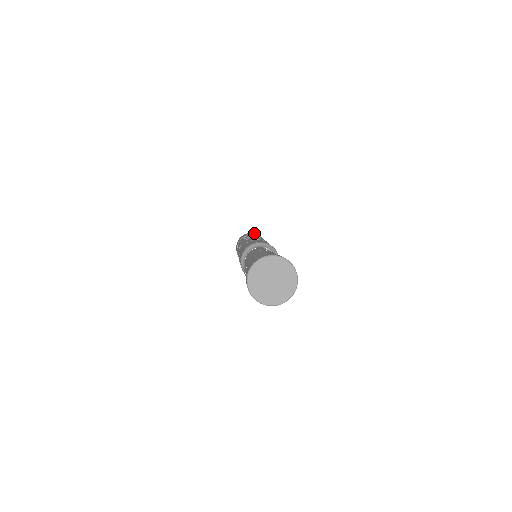
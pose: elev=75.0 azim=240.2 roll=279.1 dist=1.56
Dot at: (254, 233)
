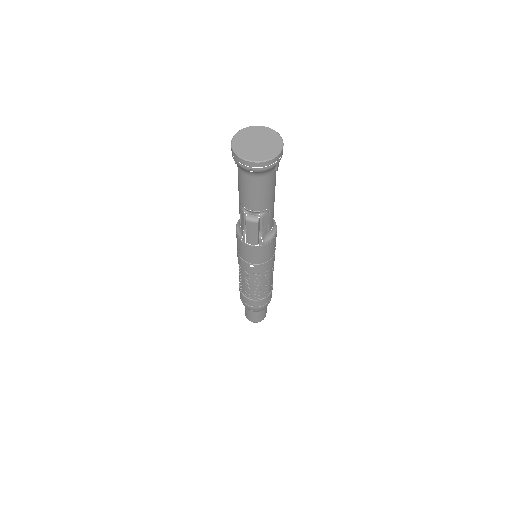
Dot at: occluded
